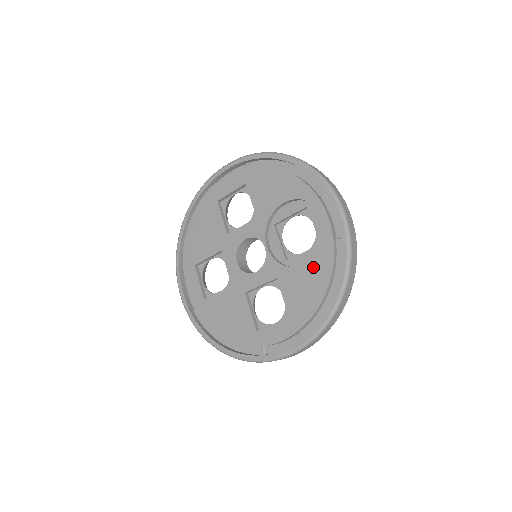
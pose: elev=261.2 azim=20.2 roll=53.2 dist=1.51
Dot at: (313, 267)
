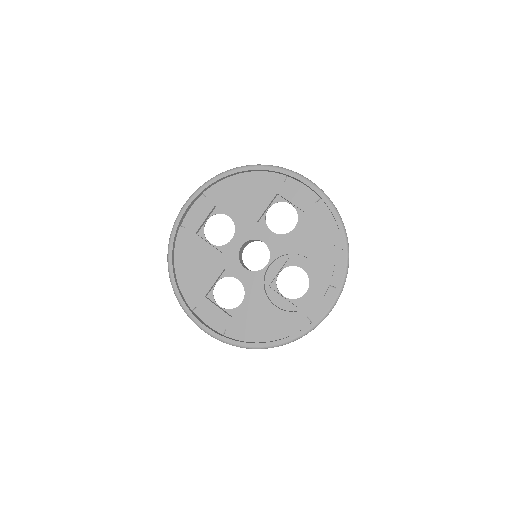
Dot at: (278, 314)
